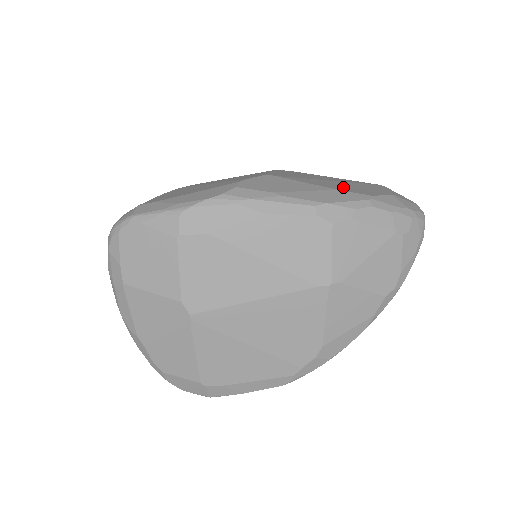
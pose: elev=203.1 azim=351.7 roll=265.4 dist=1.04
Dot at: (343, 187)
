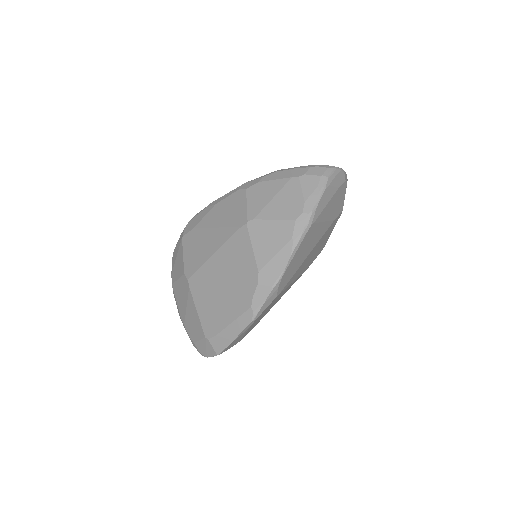
Dot at: occluded
